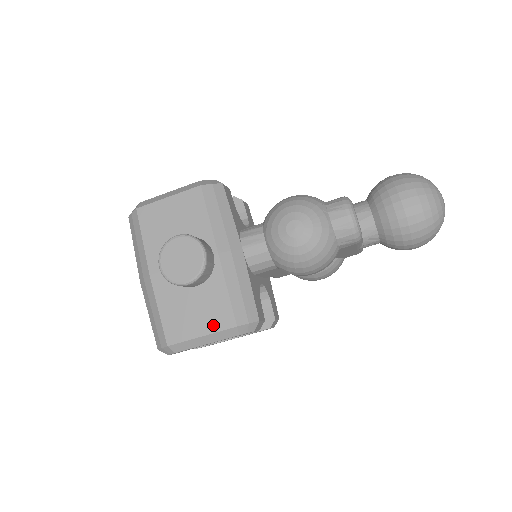
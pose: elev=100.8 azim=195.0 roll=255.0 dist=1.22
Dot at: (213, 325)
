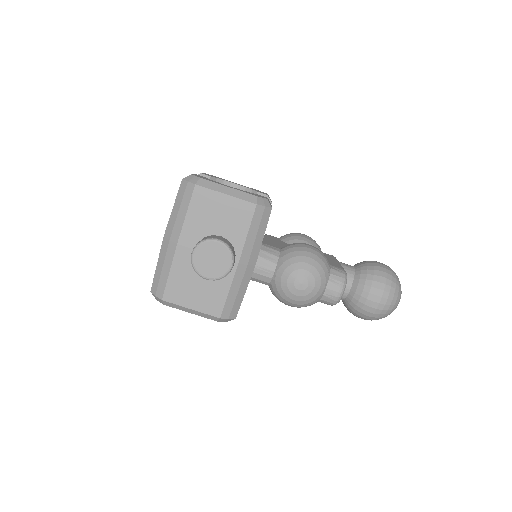
Dot at: (204, 307)
